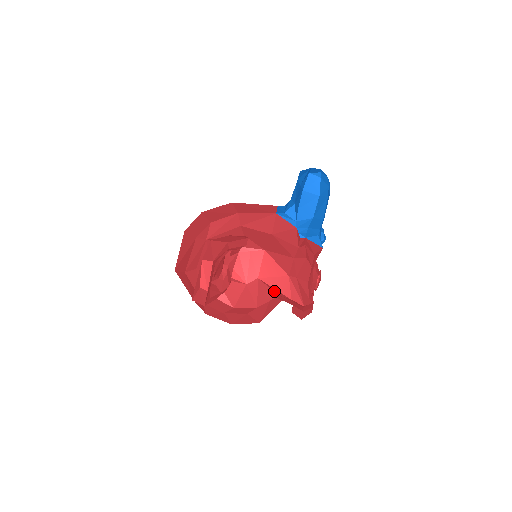
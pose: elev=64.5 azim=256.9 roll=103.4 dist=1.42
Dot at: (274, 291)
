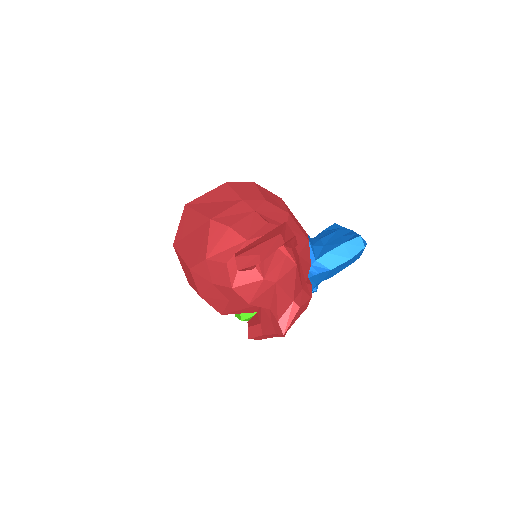
Dot at: (272, 303)
